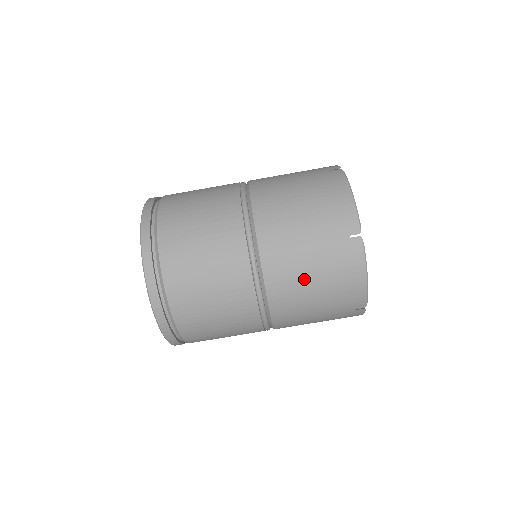
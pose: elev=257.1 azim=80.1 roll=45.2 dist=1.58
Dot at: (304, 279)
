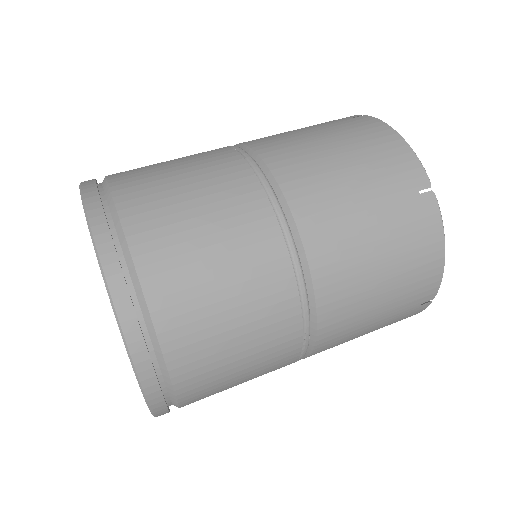
Dot at: (316, 147)
